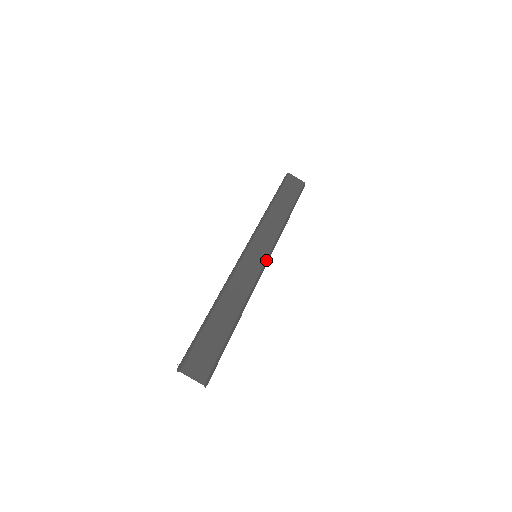
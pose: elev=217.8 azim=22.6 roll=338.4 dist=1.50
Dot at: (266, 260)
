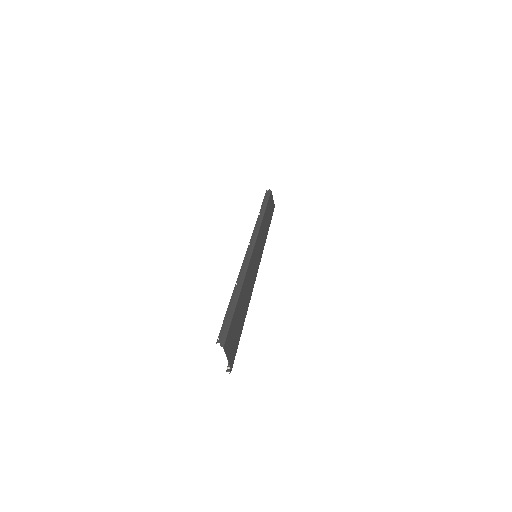
Dot at: (259, 264)
